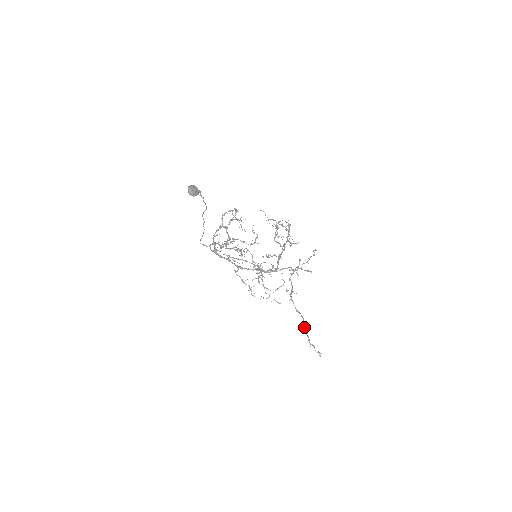
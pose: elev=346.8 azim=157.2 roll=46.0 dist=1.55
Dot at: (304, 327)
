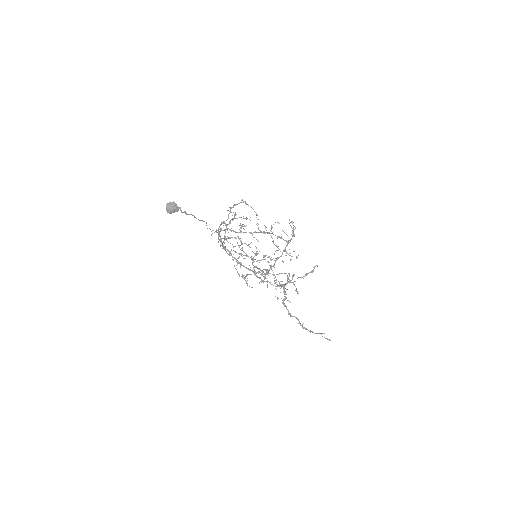
Dot at: (300, 325)
